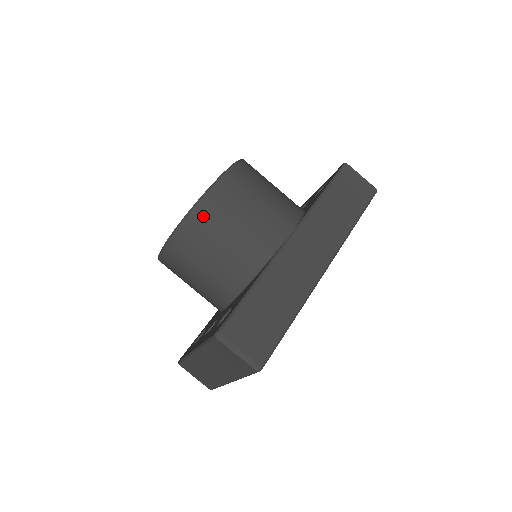
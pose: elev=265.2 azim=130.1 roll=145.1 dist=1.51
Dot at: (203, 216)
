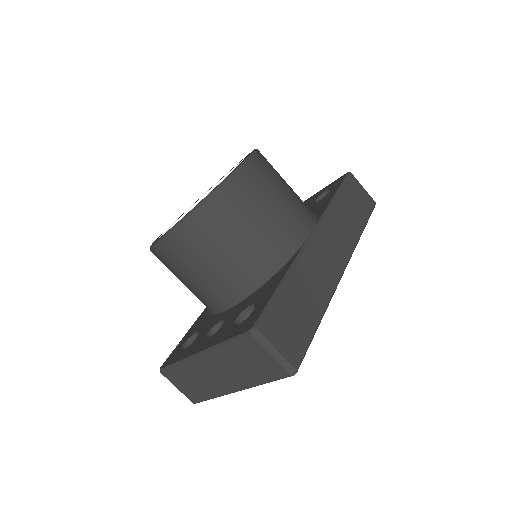
Dot at: (227, 200)
